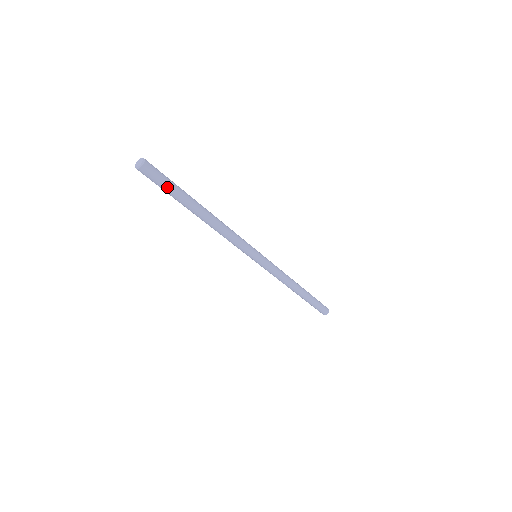
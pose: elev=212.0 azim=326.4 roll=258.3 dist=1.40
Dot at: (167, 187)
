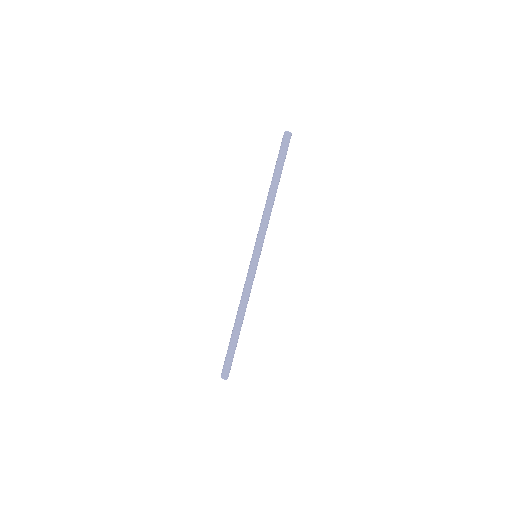
Dot at: (284, 155)
